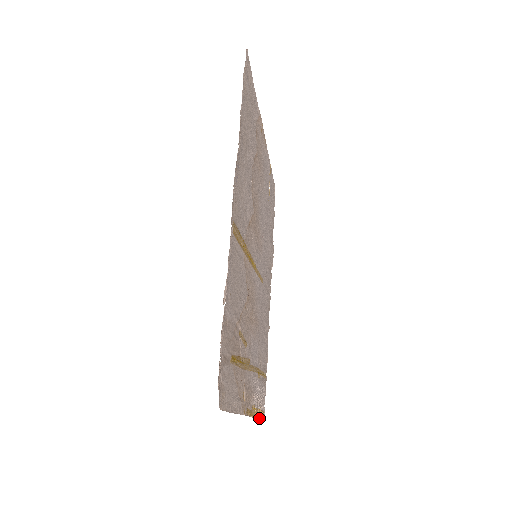
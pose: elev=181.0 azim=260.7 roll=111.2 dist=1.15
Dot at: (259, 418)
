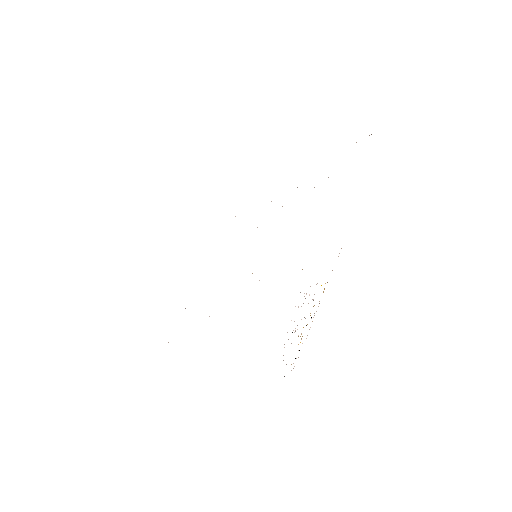
Dot at: occluded
